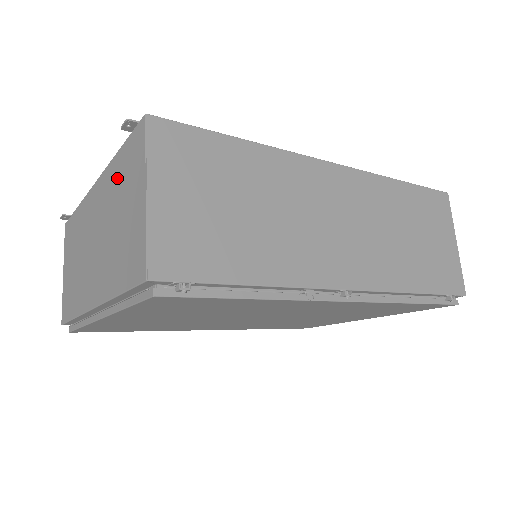
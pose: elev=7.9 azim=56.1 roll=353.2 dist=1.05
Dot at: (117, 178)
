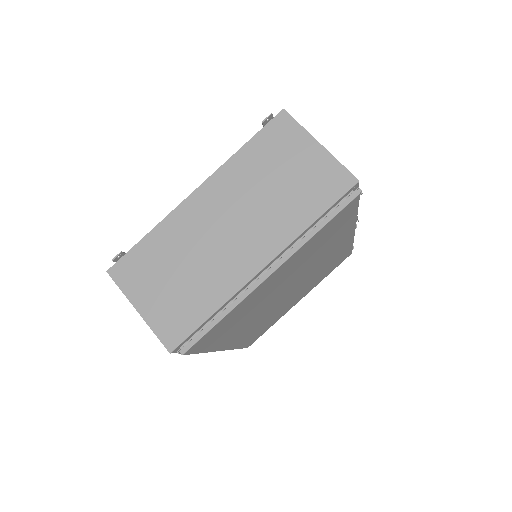
Dot at: (255, 161)
